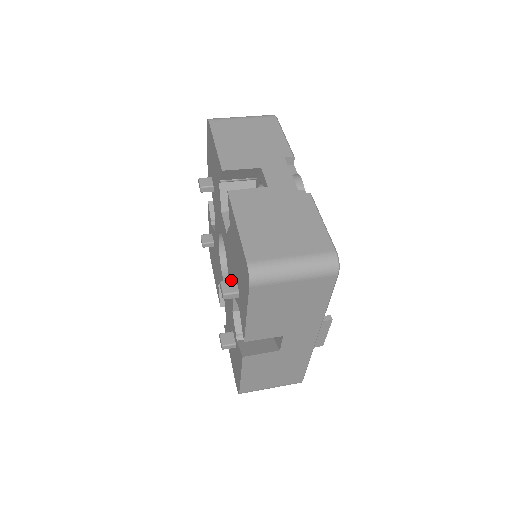
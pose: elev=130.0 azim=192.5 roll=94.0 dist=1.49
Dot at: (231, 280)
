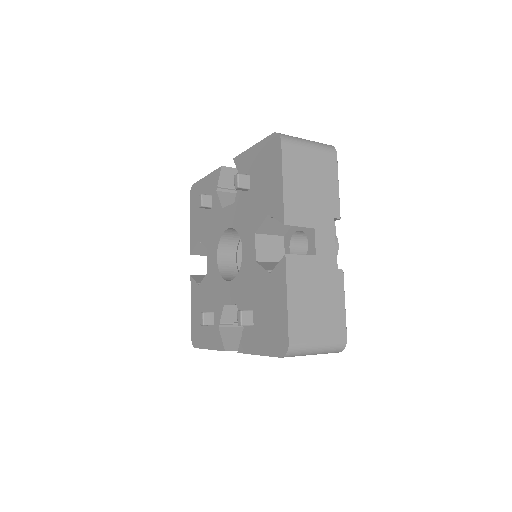
Dot at: (249, 311)
